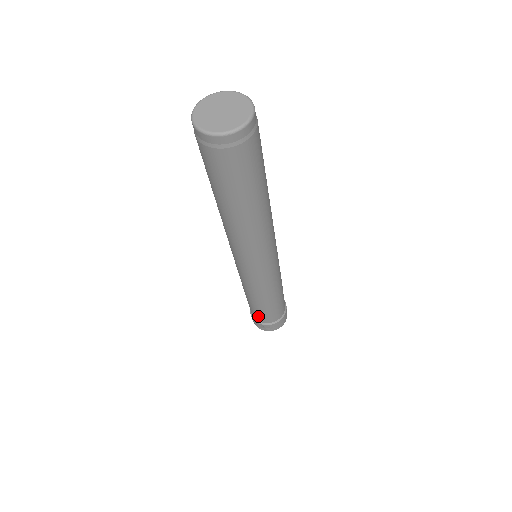
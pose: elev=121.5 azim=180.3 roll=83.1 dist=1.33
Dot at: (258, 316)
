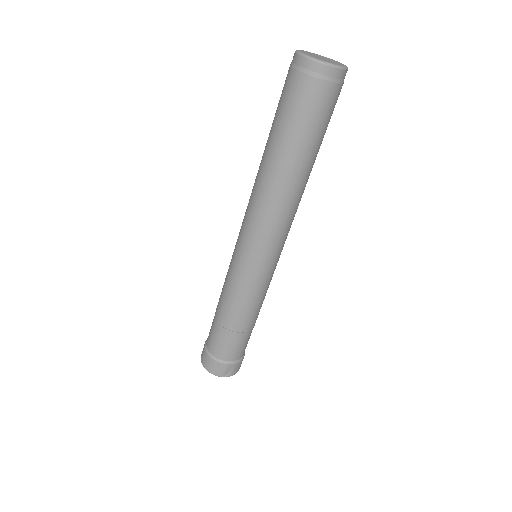
Dot at: (235, 350)
